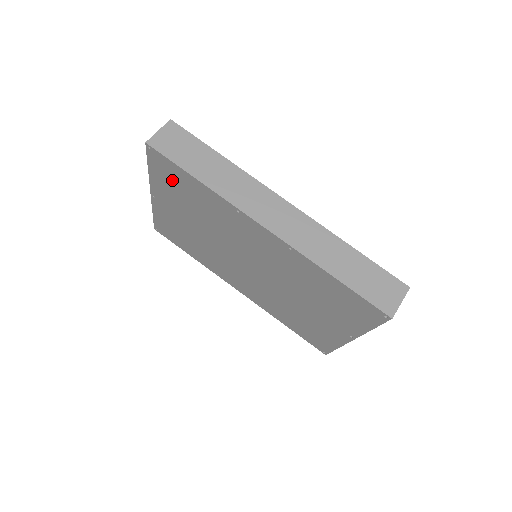
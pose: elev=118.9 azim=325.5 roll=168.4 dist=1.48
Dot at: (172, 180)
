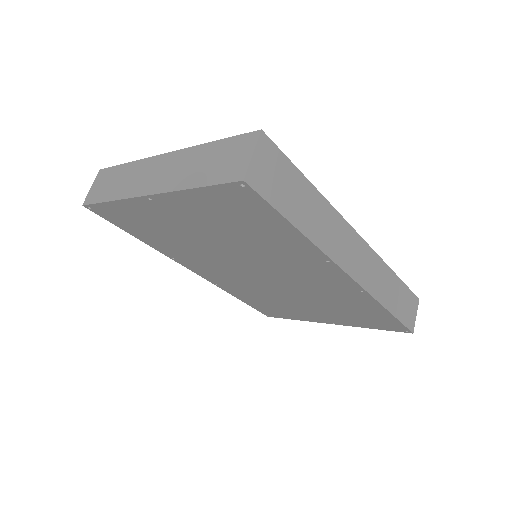
Dot at: (237, 212)
